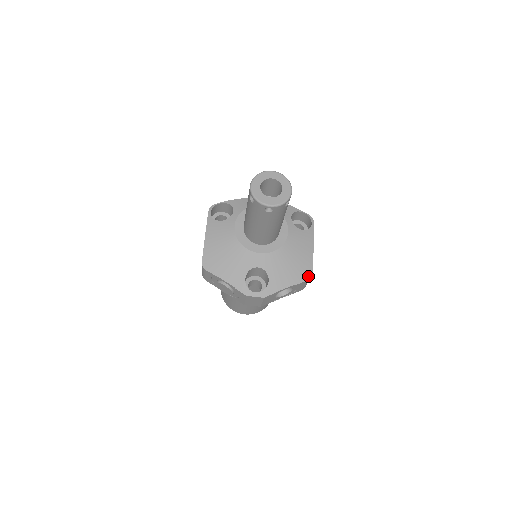
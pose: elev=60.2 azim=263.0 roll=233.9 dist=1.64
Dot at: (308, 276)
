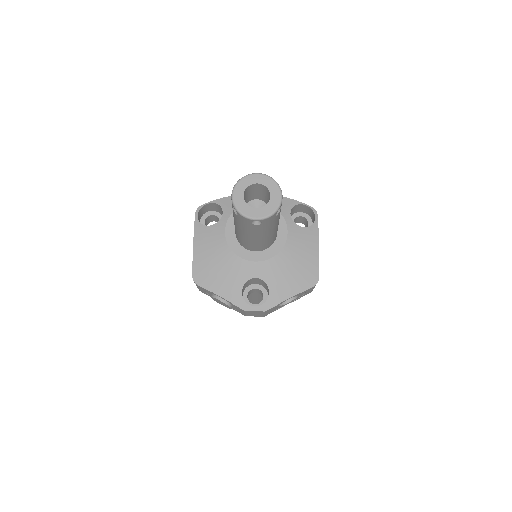
Dot at: (314, 281)
